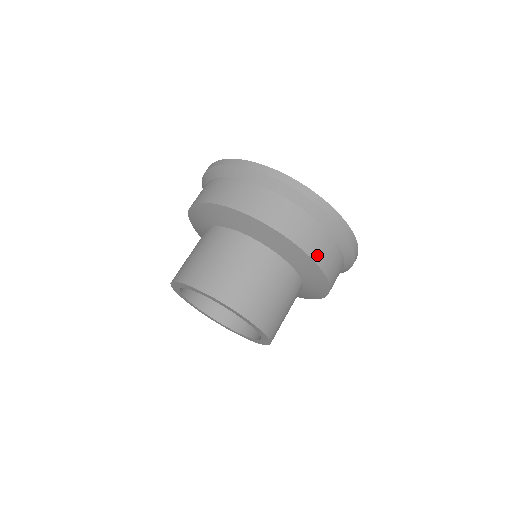
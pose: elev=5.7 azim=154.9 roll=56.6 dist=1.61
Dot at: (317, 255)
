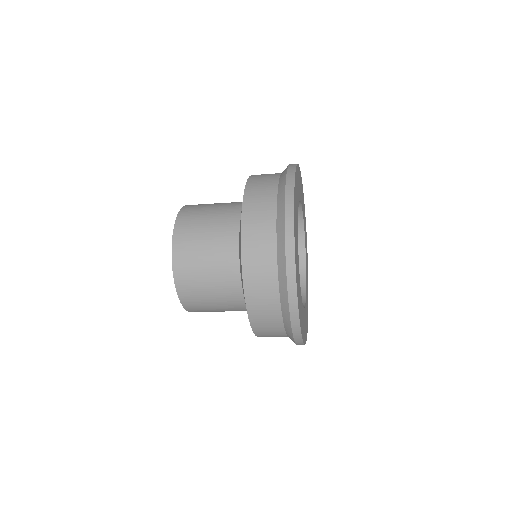
Dot at: (253, 308)
